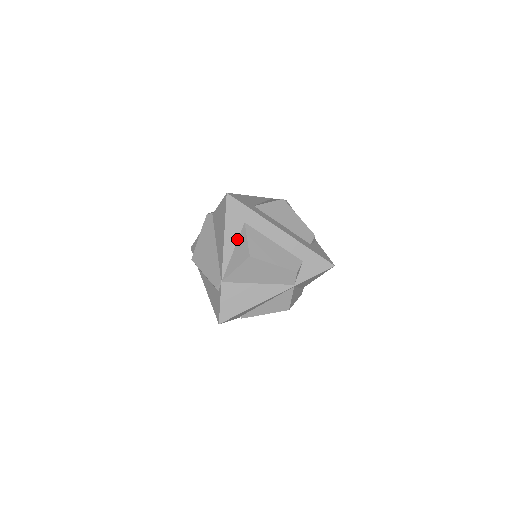
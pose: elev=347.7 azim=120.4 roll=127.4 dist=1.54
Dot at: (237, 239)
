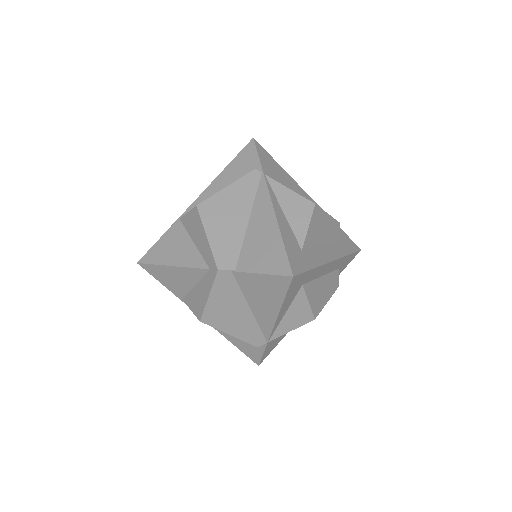
Dot at: (291, 303)
